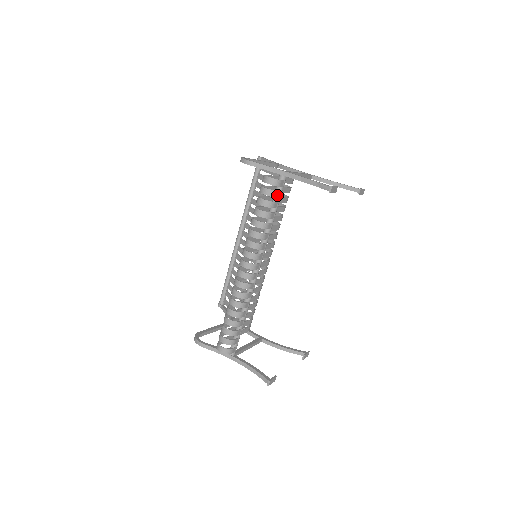
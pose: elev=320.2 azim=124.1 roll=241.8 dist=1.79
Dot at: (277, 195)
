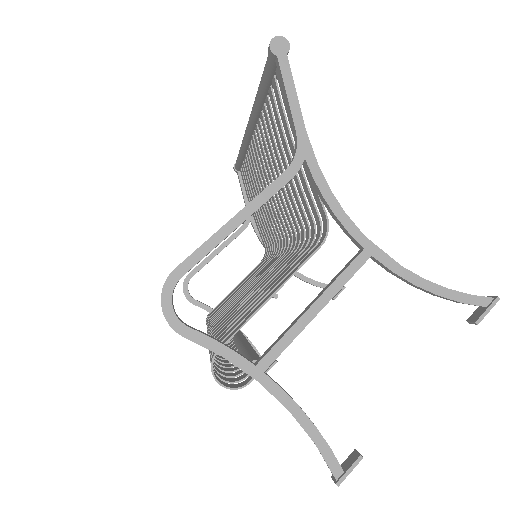
Dot at: (246, 375)
